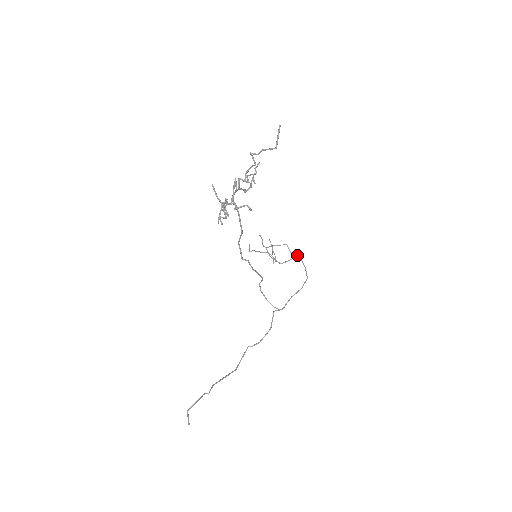
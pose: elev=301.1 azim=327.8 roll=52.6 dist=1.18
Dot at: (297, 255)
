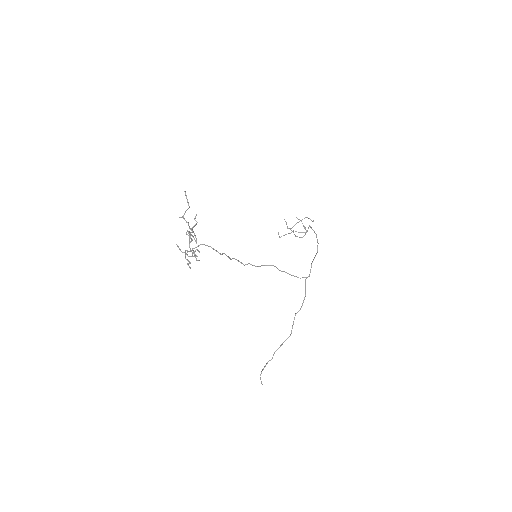
Dot at: (309, 226)
